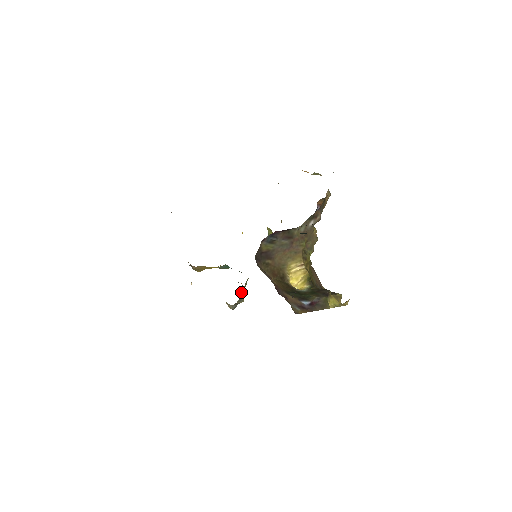
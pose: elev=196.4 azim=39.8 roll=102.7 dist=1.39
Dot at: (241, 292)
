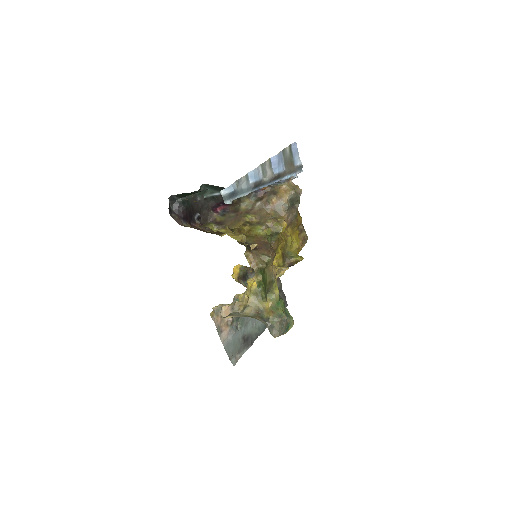
Dot at: (277, 316)
